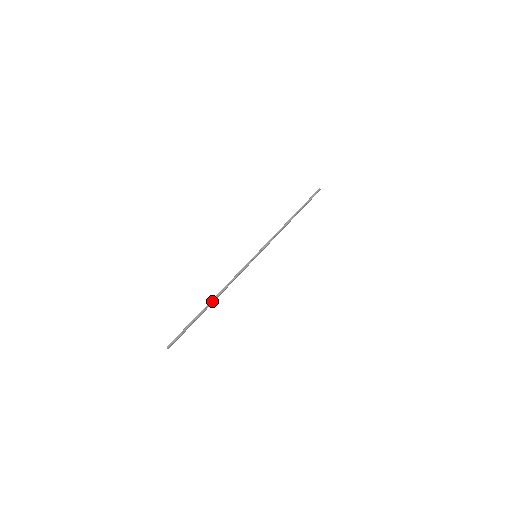
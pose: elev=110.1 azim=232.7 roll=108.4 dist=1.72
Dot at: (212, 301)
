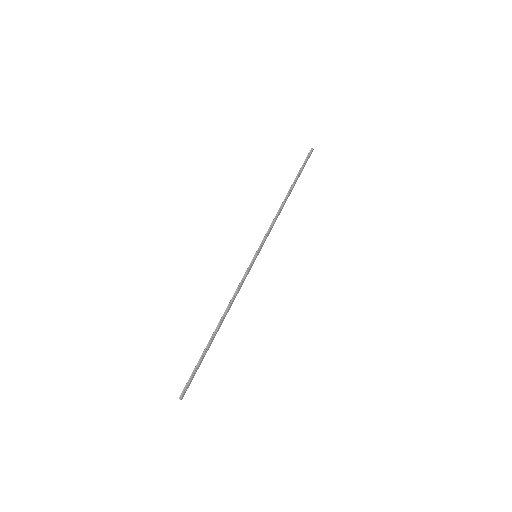
Dot at: (217, 327)
